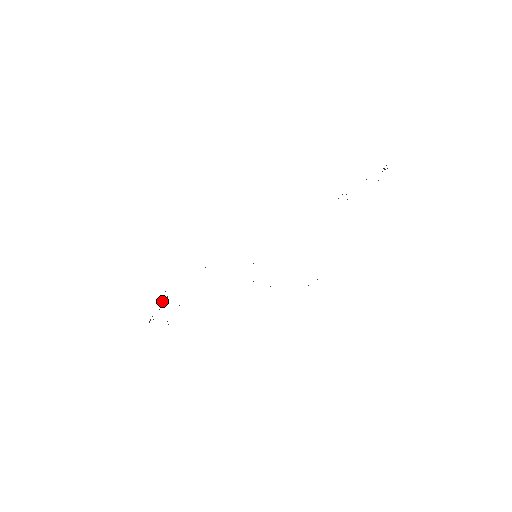
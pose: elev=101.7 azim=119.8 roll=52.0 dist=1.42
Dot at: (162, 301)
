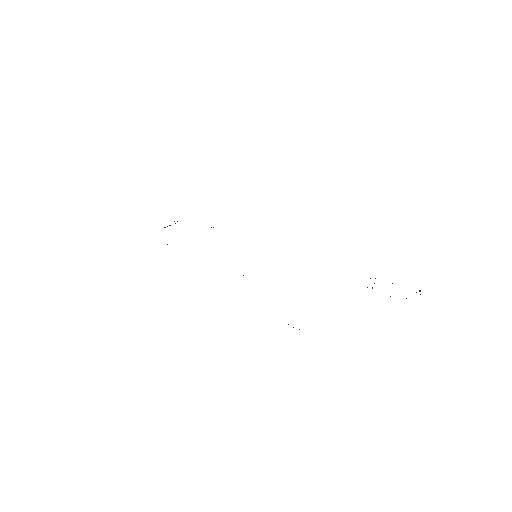
Dot at: occluded
